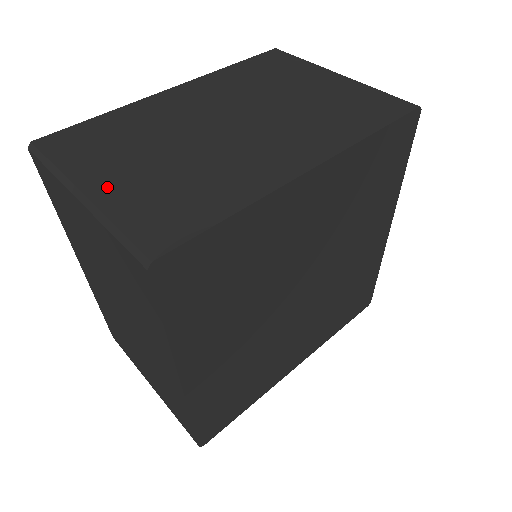
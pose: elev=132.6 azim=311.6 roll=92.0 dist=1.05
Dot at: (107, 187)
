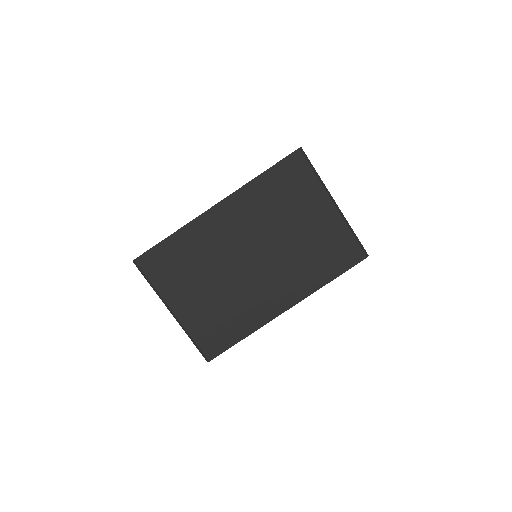
Dot at: (185, 310)
